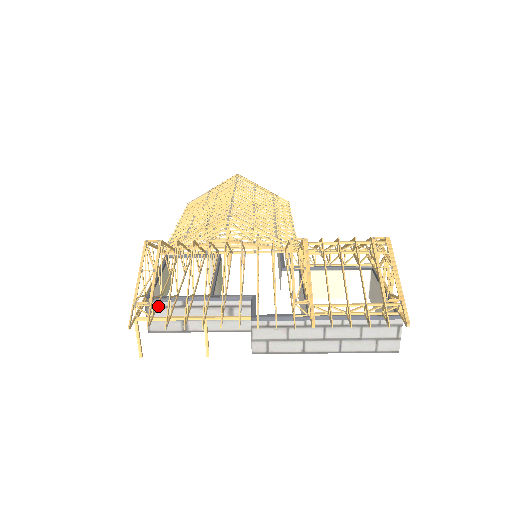
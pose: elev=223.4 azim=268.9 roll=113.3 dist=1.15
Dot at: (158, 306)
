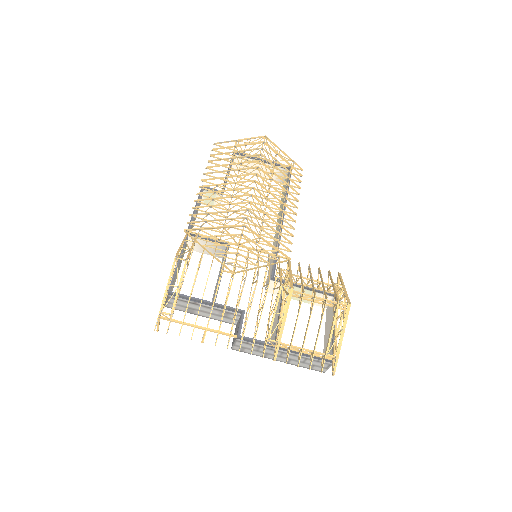
Dot at: occluded
